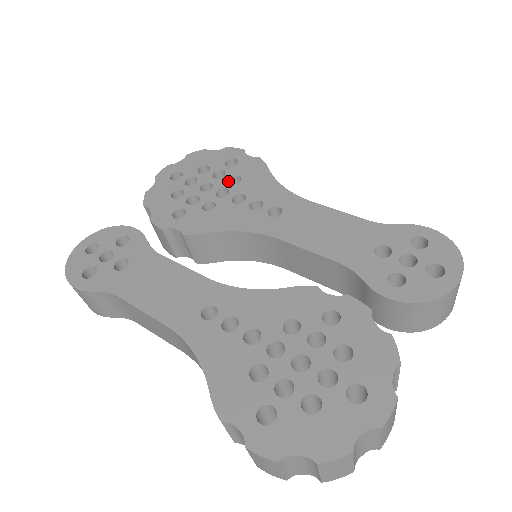
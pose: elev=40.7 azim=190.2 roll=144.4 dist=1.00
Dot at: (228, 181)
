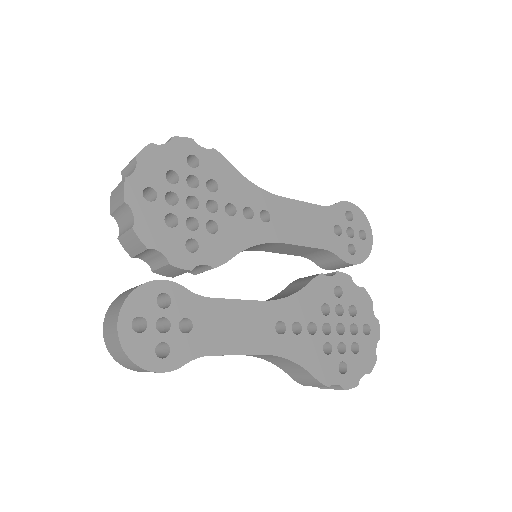
Dot at: (207, 189)
